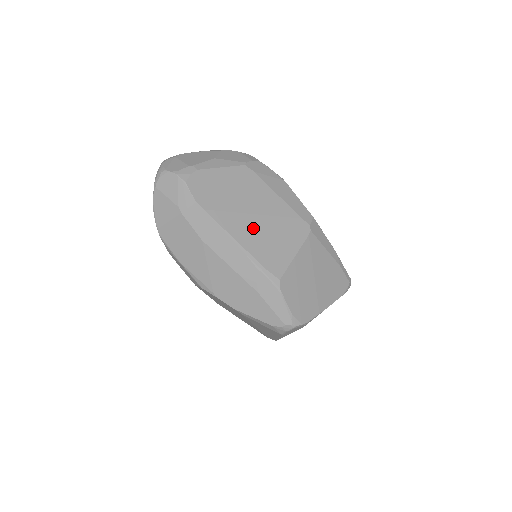
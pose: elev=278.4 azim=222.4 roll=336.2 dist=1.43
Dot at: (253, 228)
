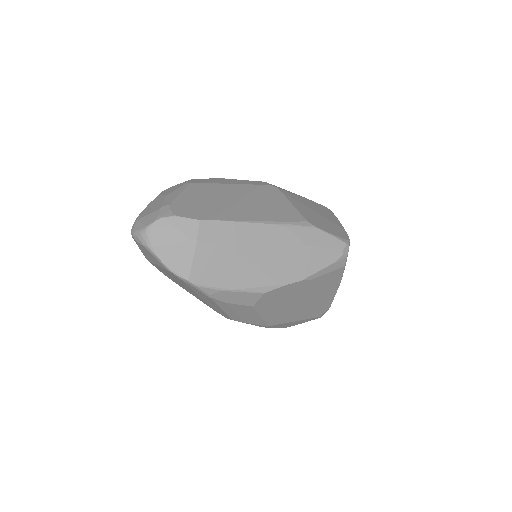
Dot at: (250, 208)
